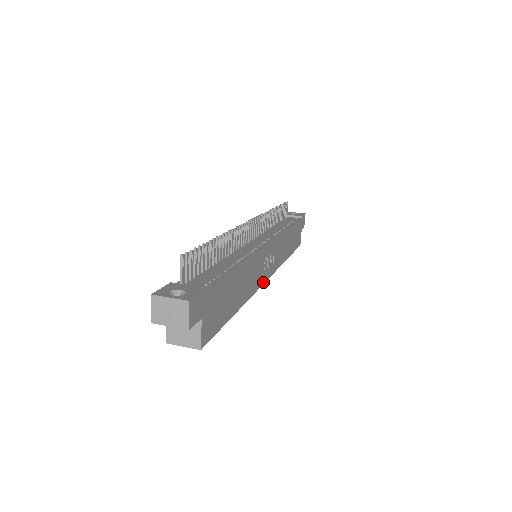
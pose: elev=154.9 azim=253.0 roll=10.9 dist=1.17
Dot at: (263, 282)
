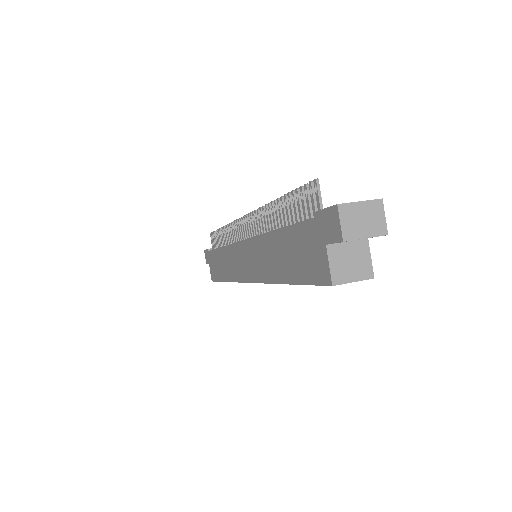
Dot at: occluded
